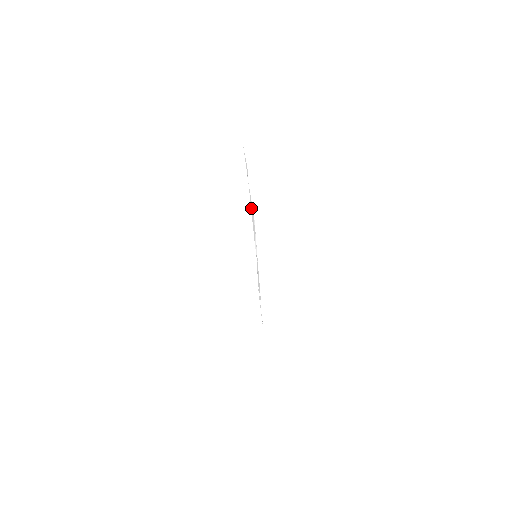
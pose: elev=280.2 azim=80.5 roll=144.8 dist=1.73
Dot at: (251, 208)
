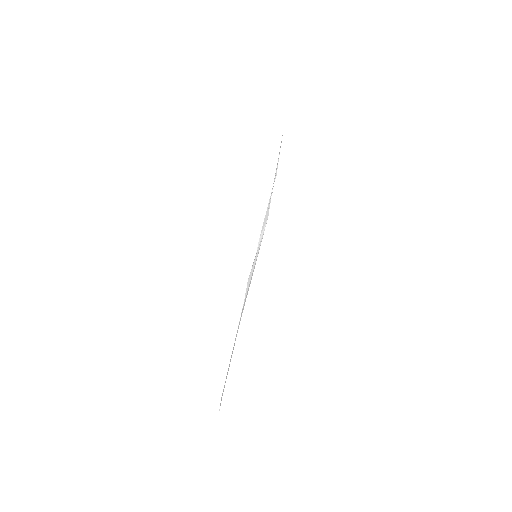
Dot at: (268, 205)
